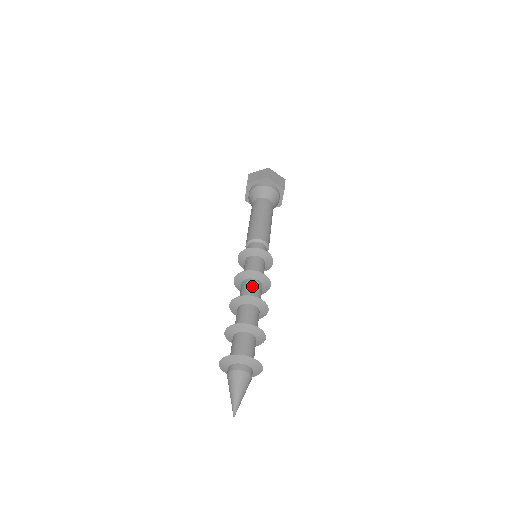
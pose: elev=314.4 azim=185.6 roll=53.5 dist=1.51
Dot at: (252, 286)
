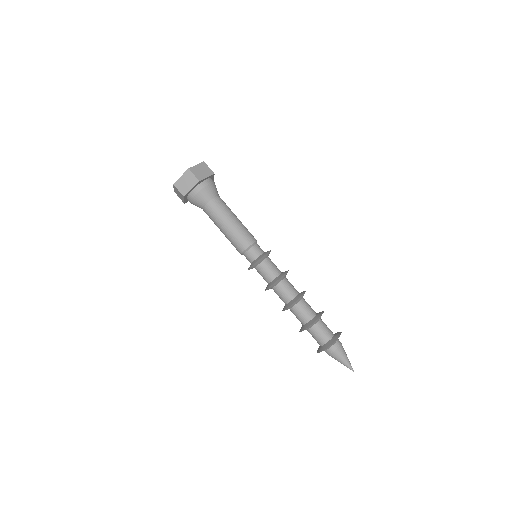
Dot at: (286, 288)
